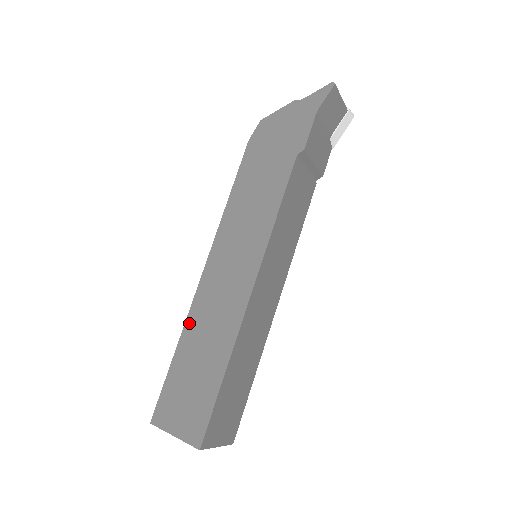
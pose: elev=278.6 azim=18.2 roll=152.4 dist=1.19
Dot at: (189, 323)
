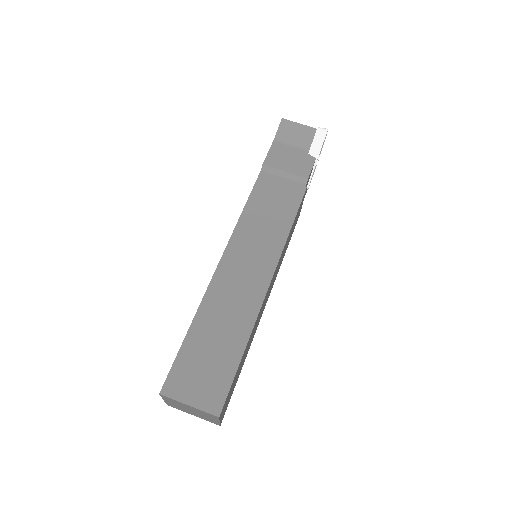
Dot at: occluded
